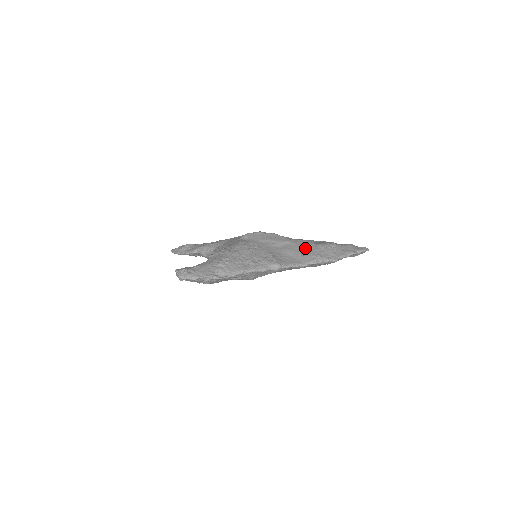
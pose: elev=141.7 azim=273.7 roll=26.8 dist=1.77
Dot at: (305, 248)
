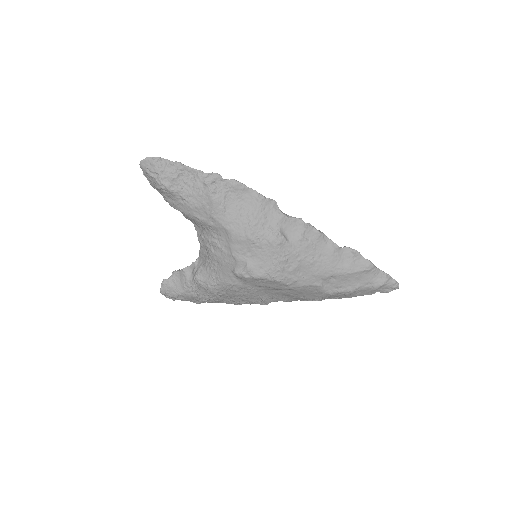
Dot at: (308, 294)
